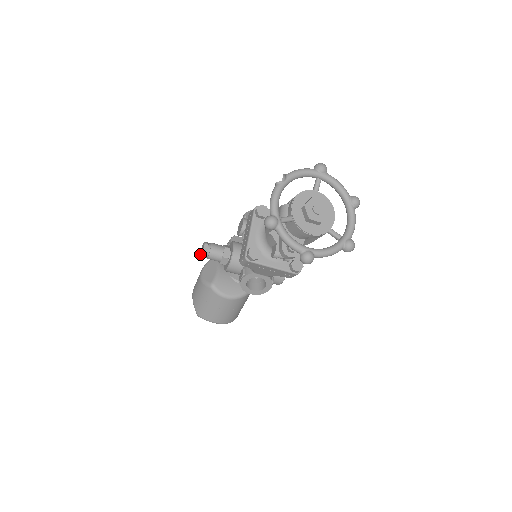
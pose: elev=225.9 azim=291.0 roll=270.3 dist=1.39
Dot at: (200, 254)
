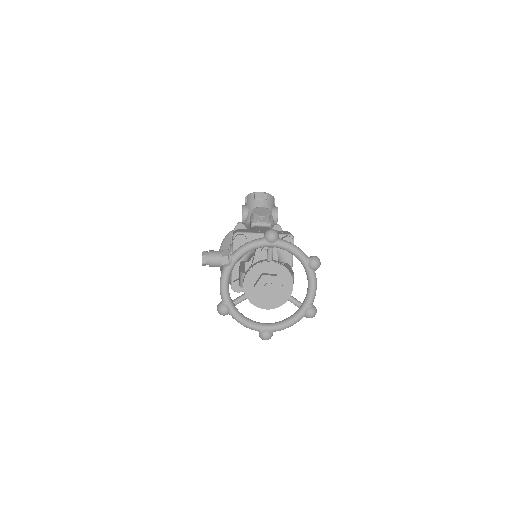
Dot at: occluded
